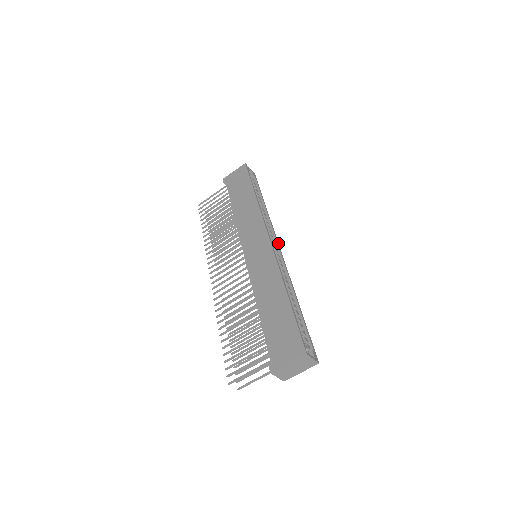
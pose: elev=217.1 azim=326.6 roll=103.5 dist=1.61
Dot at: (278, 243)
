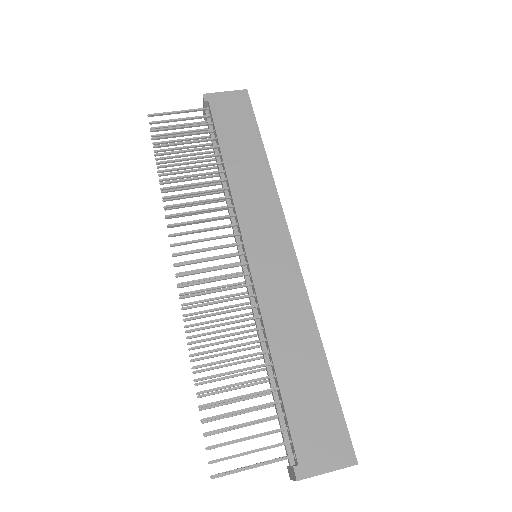
Dot at: occluded
